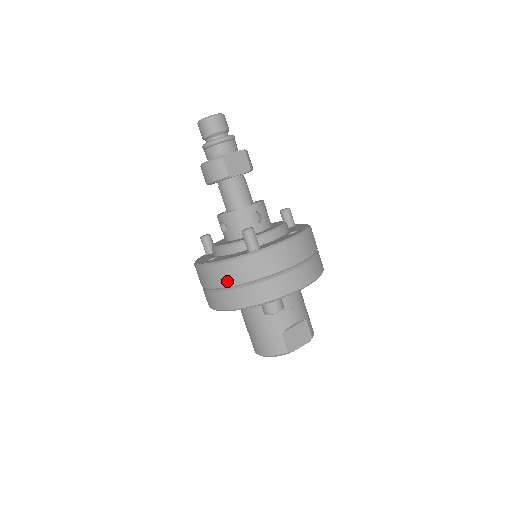
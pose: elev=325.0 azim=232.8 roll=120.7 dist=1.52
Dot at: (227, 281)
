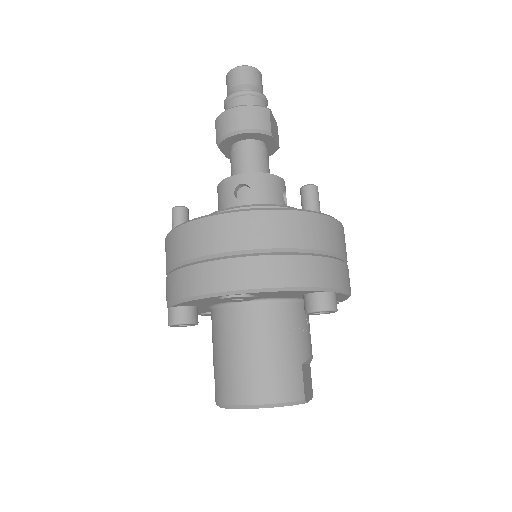
Dot at: (281, 239)
